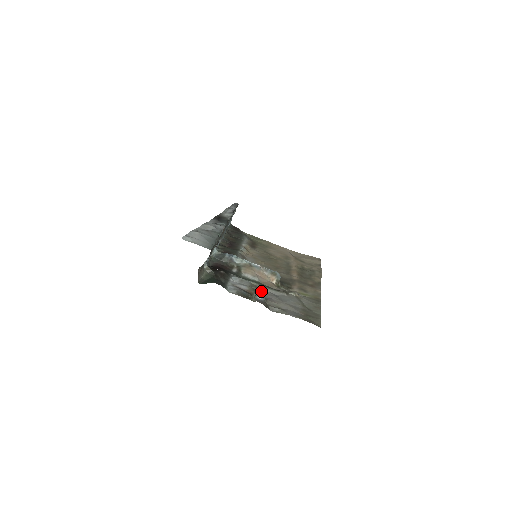
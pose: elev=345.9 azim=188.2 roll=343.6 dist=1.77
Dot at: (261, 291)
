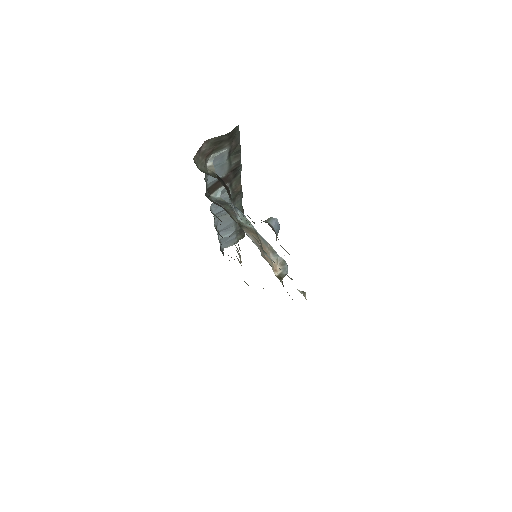
Dot at: occluded
